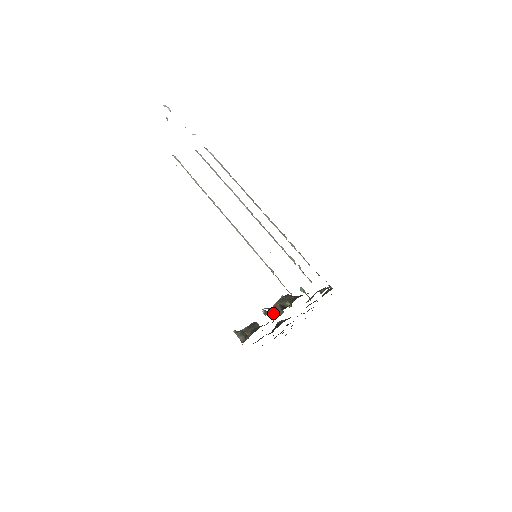
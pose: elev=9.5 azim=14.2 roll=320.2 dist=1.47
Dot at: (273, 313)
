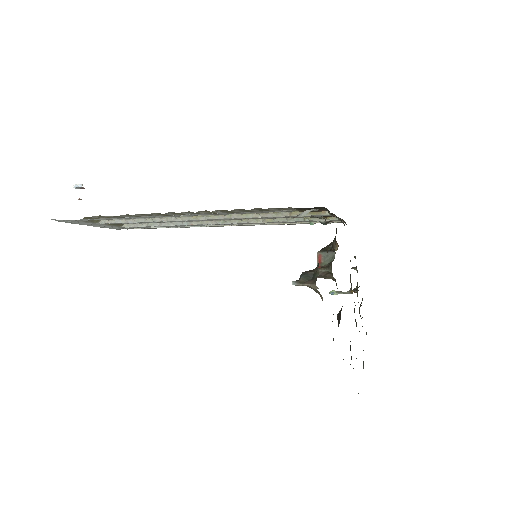
Dot at: (323, 267)
